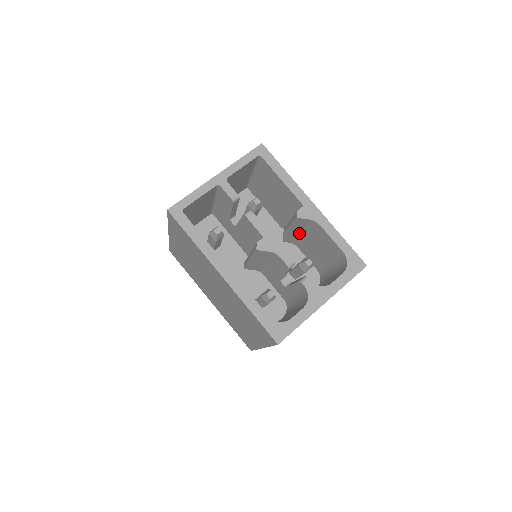
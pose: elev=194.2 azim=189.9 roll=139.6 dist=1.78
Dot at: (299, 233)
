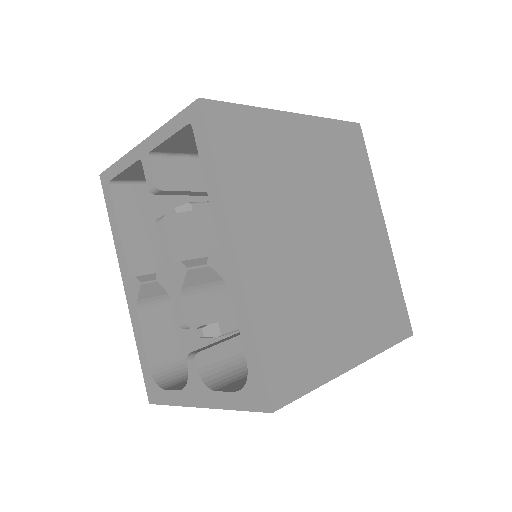
Dot at: occluded
